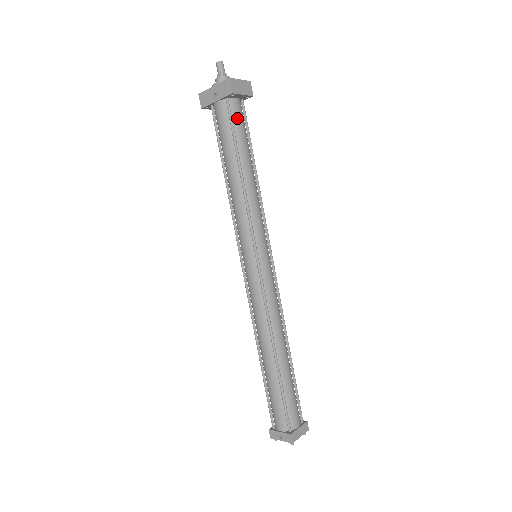
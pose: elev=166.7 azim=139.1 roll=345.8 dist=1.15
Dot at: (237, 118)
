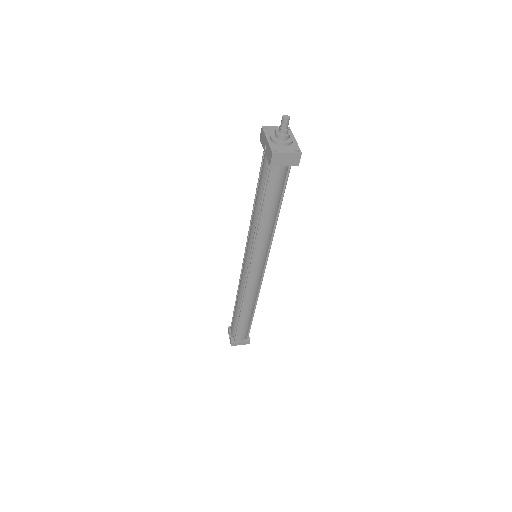
Dot at: (275, 176)
